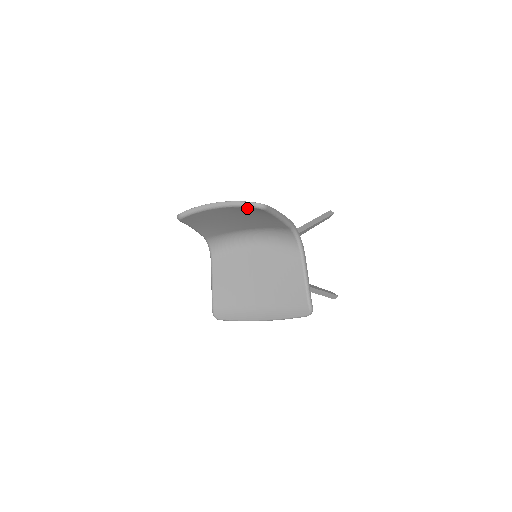
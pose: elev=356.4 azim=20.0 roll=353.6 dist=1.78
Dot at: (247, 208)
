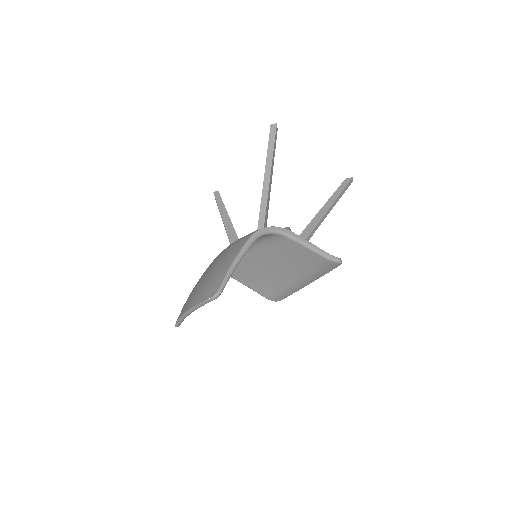
Dot at: occluded
